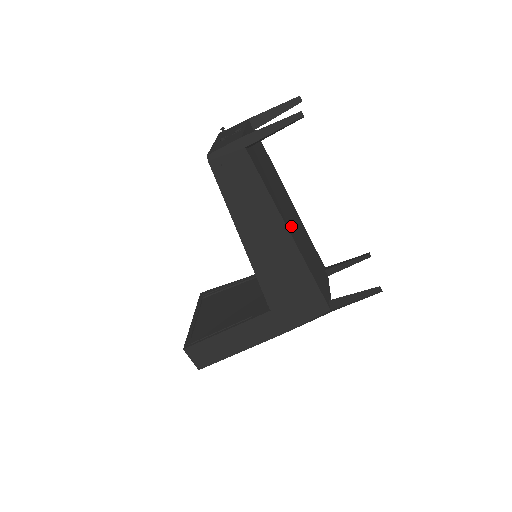
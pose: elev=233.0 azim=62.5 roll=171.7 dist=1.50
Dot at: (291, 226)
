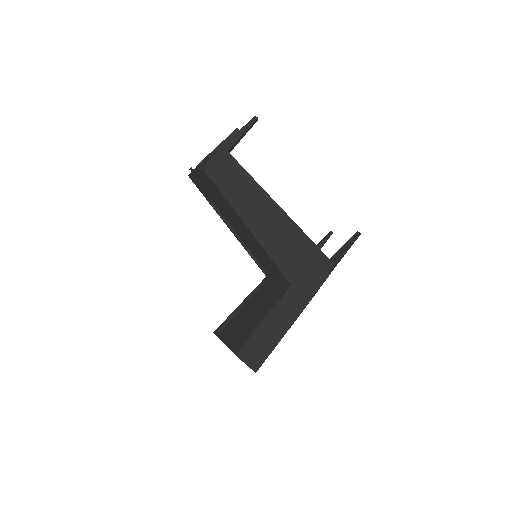
Dot at: occluded
